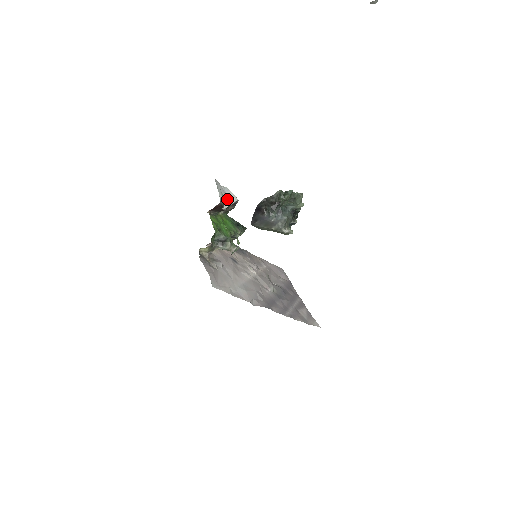
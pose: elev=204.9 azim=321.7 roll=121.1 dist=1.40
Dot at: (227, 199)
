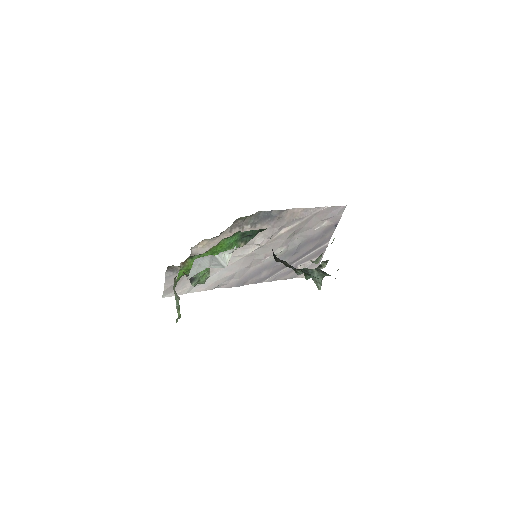
Dot at: (209, 265)
